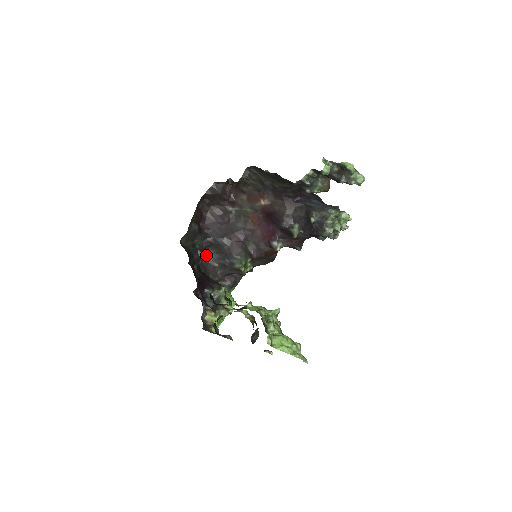
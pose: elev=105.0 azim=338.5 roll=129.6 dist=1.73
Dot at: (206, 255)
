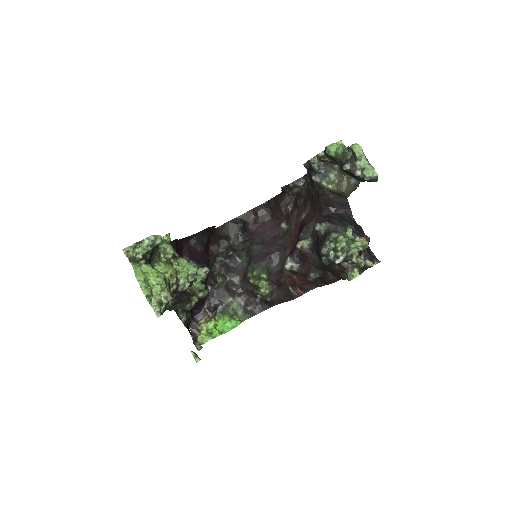
Dot at: occluded
